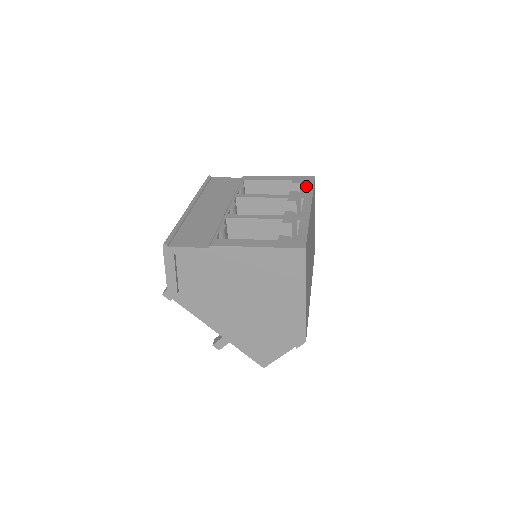
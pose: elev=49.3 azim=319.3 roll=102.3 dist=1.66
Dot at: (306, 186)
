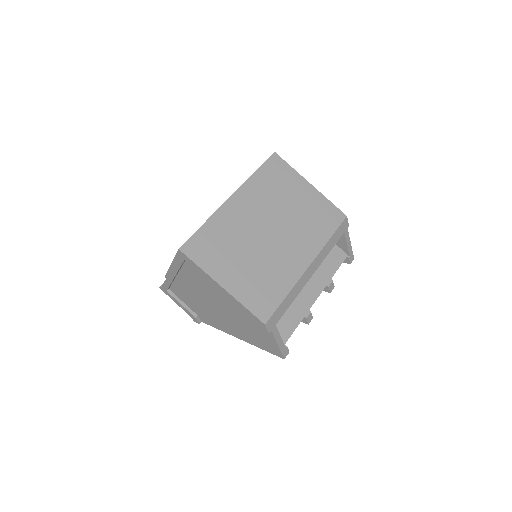
Dot at: occluded
